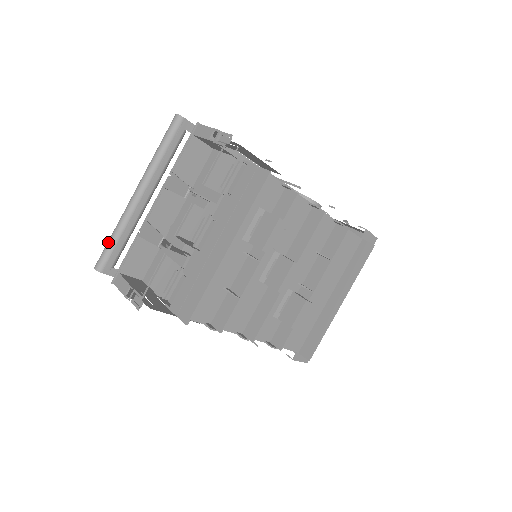
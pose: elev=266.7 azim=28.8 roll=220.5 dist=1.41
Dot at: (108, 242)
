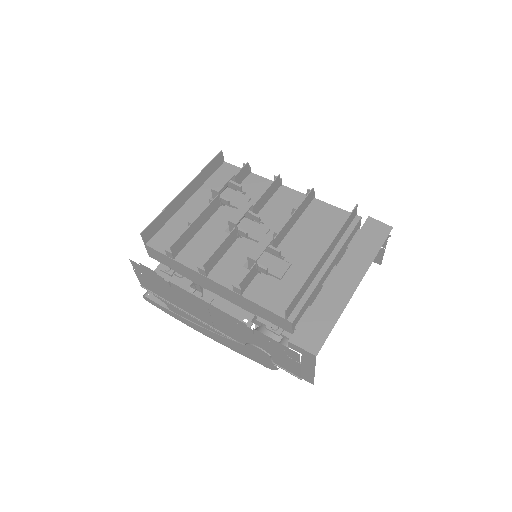
Dot at: occluded
